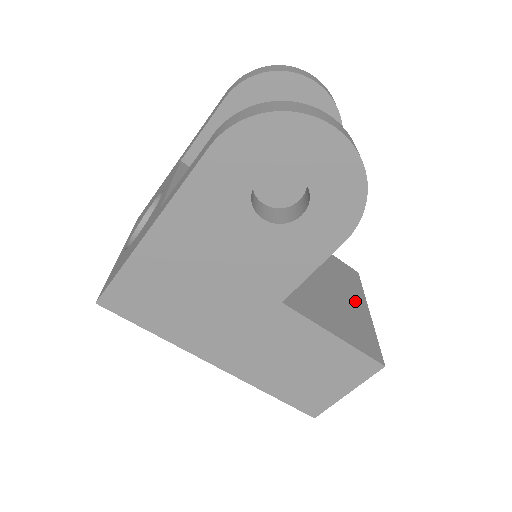
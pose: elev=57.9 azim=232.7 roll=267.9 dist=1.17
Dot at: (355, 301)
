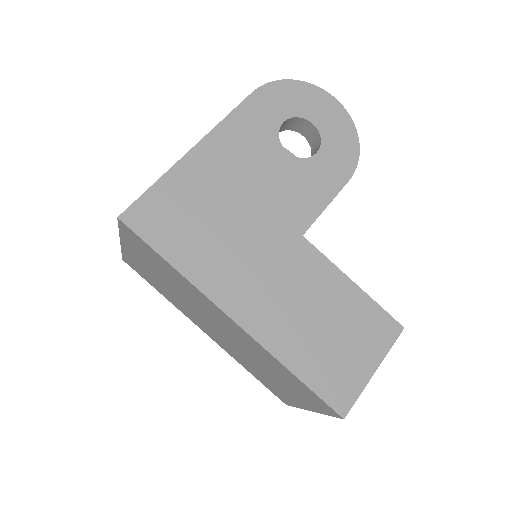
Dot at: occluded
